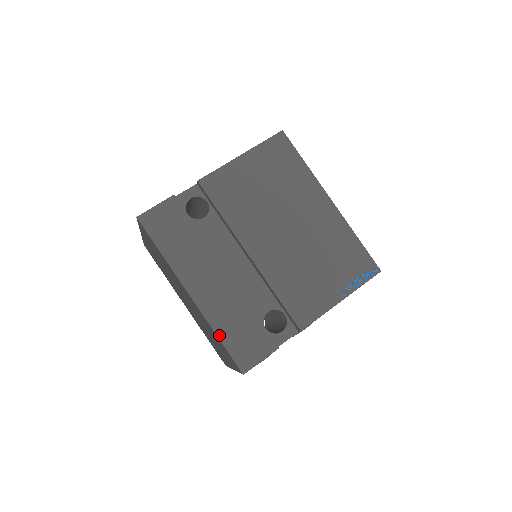
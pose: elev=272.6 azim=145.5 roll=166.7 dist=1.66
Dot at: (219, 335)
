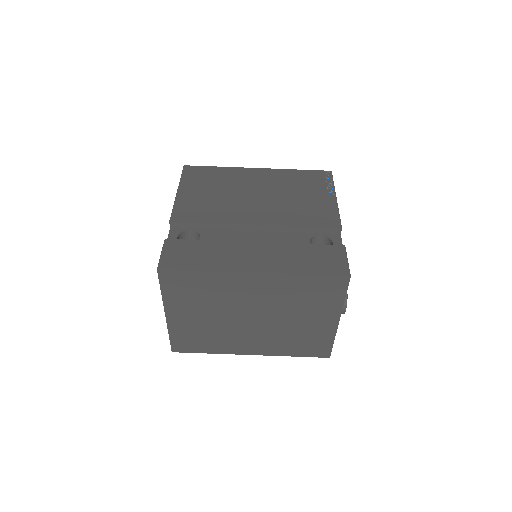
Dot at: (304, 273)
